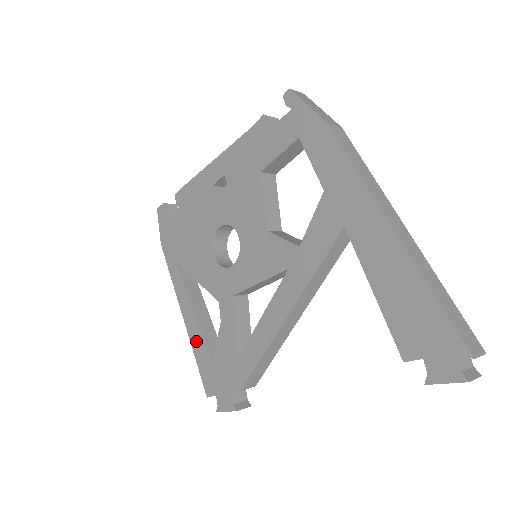
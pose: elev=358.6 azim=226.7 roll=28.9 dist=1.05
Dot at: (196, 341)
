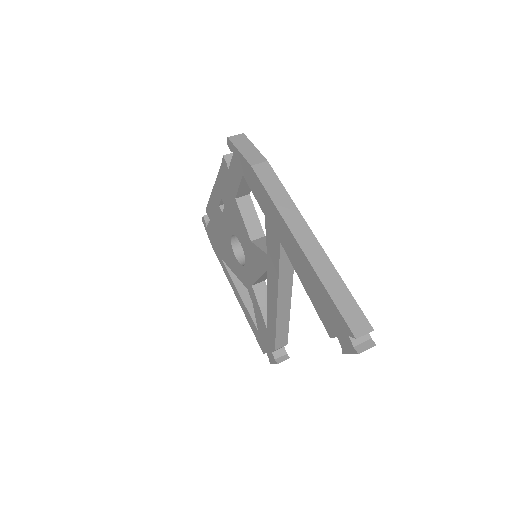
Dot at: (247, 315)
